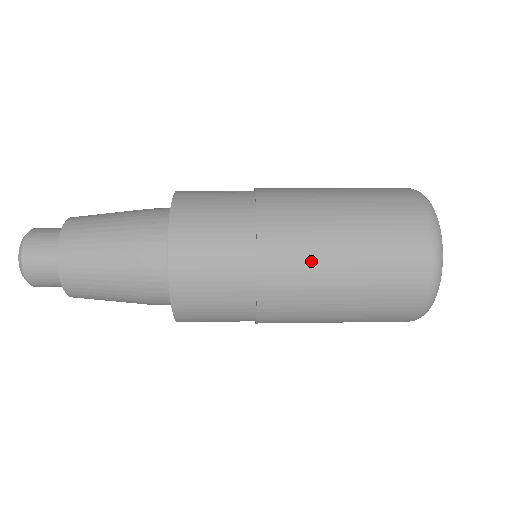
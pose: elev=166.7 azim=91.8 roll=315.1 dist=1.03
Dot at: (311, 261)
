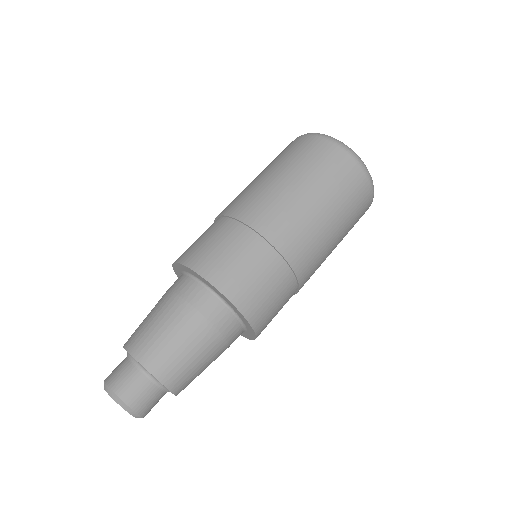
Dot at: occluded
